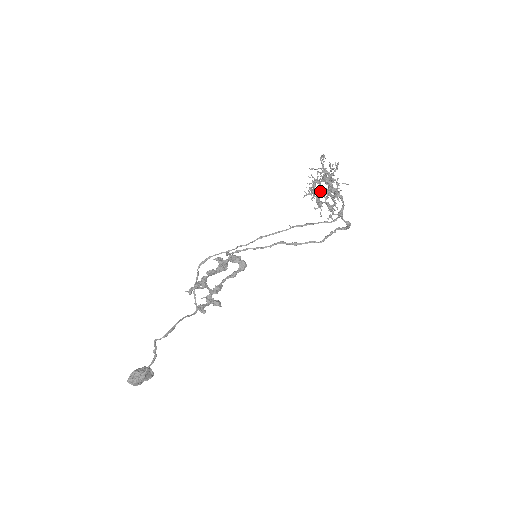
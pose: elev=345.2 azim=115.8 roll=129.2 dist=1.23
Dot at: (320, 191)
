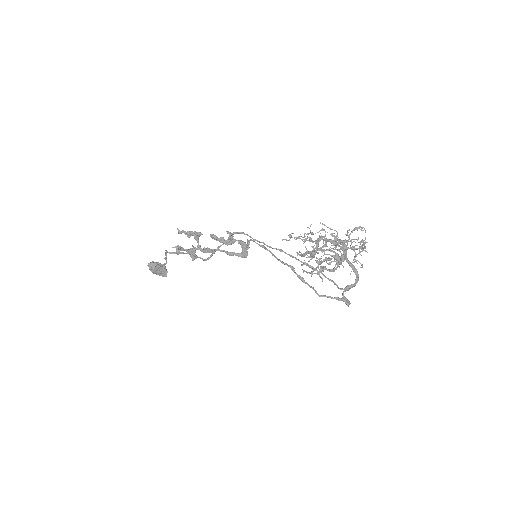
Dot at: (327, 249)
